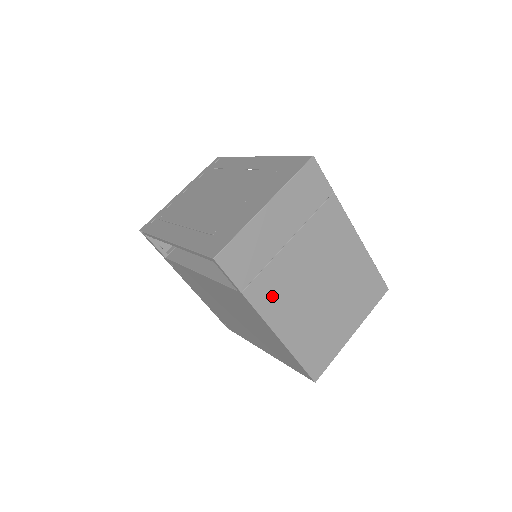
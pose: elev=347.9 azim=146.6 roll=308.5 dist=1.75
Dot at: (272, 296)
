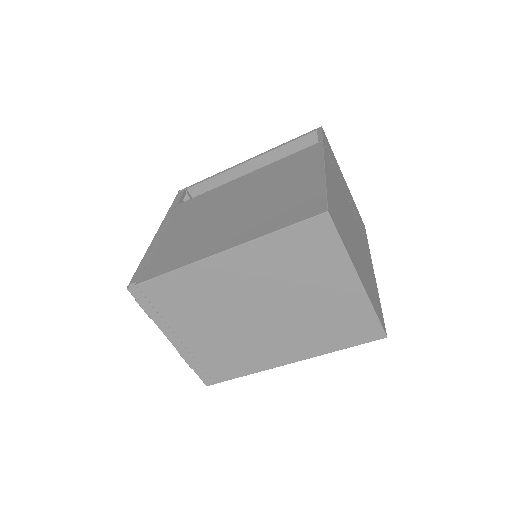
Dot at: (332, 170)
